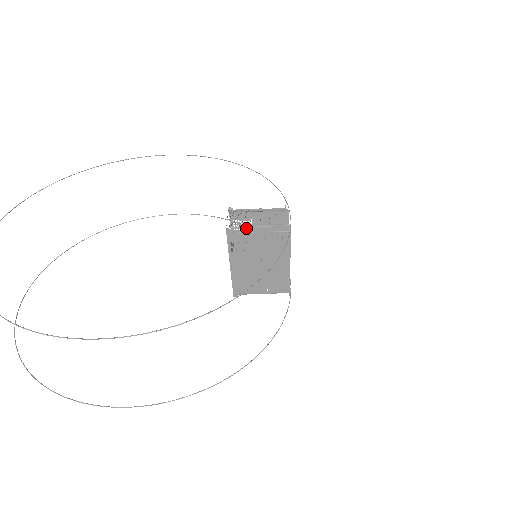
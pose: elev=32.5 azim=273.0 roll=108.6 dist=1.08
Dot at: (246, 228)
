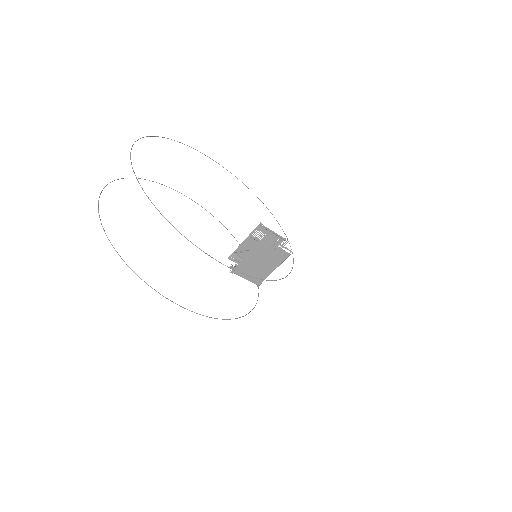
Dot at: occluded
